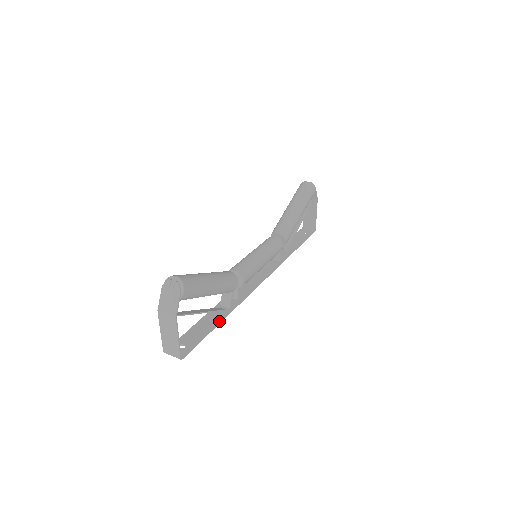
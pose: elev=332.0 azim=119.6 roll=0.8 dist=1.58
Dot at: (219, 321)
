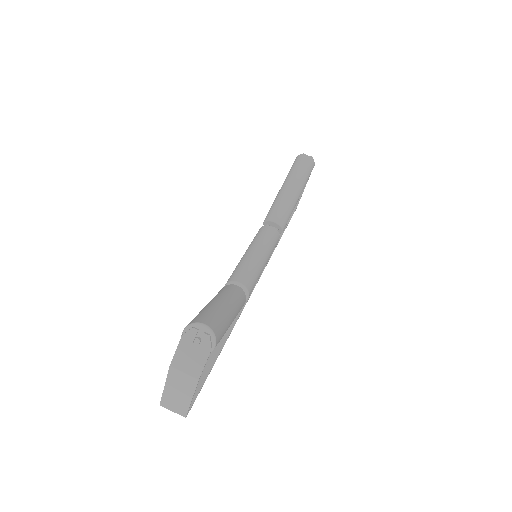
Dot at: (220, 350)
